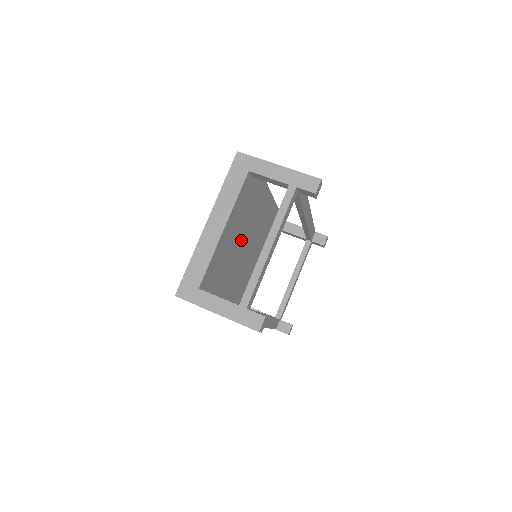
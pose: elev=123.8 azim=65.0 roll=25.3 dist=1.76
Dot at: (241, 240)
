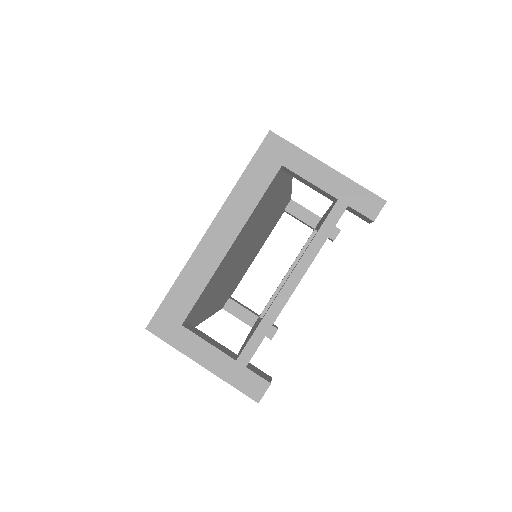
Dot at: (245, 244)
